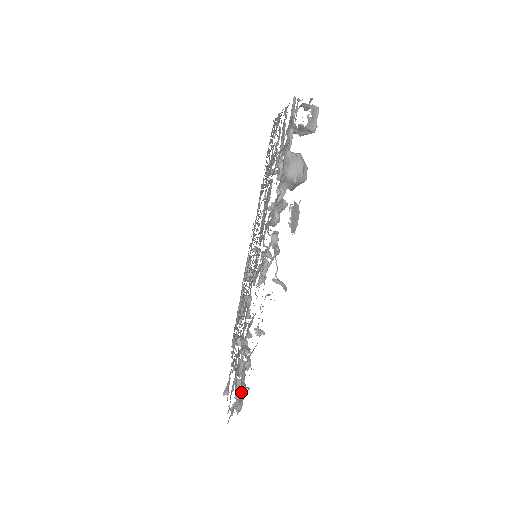
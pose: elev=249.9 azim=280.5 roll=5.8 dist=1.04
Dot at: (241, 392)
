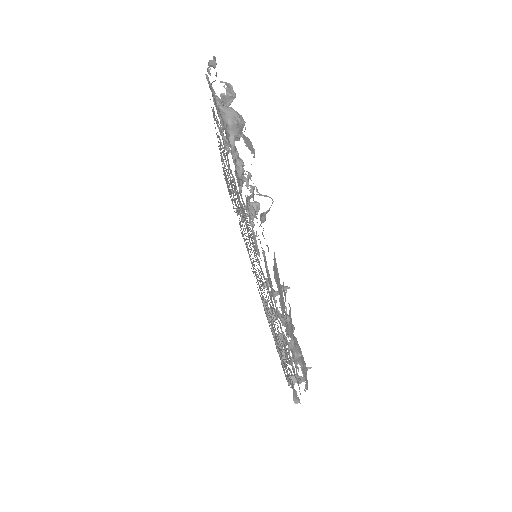
Dot at: occluded
